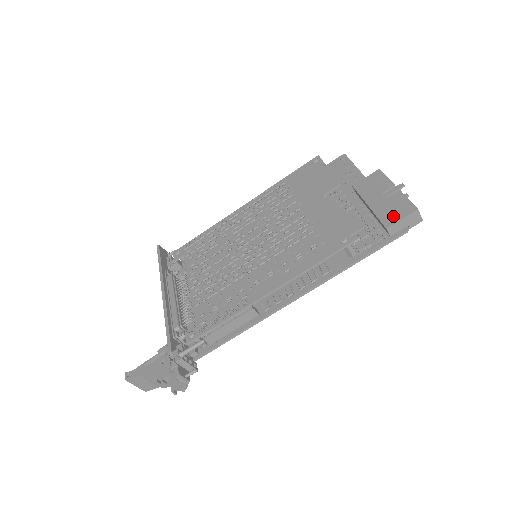
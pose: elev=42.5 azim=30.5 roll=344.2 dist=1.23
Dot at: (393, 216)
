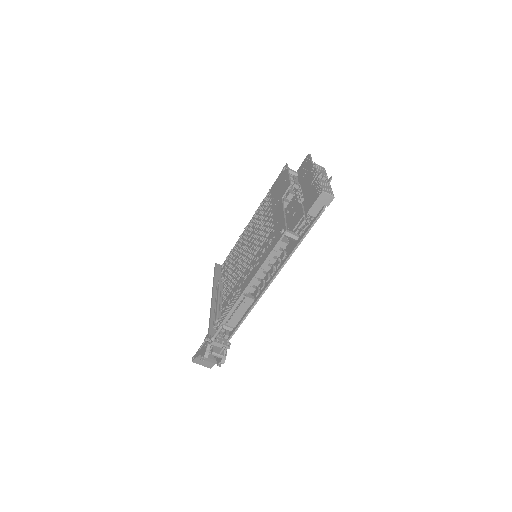
Dot at: (311, 201)
